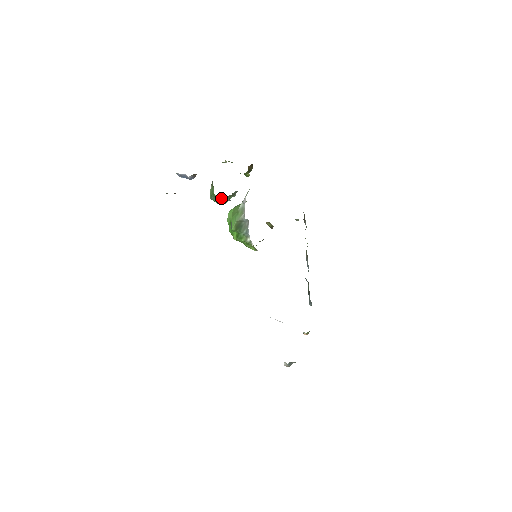
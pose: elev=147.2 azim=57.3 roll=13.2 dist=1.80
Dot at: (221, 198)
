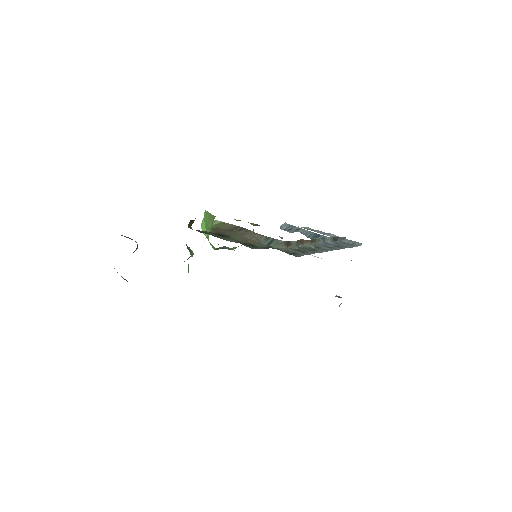
Dot at: occluded
